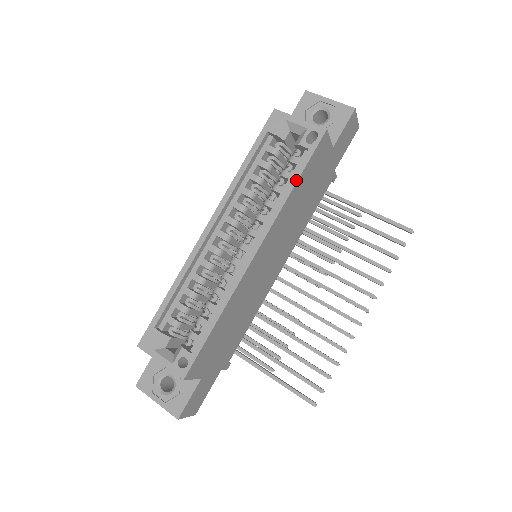
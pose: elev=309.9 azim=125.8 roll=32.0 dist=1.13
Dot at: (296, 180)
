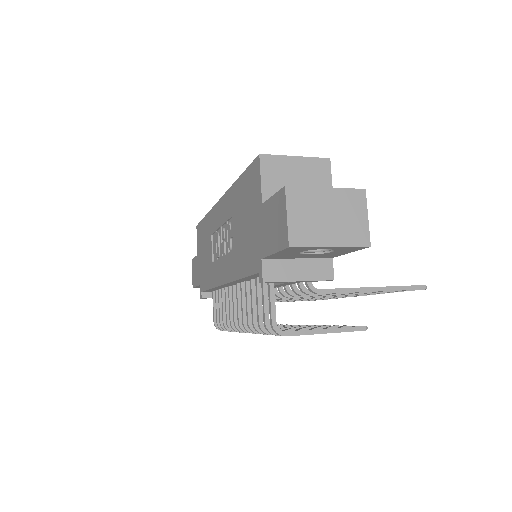
Dot at: occluded
